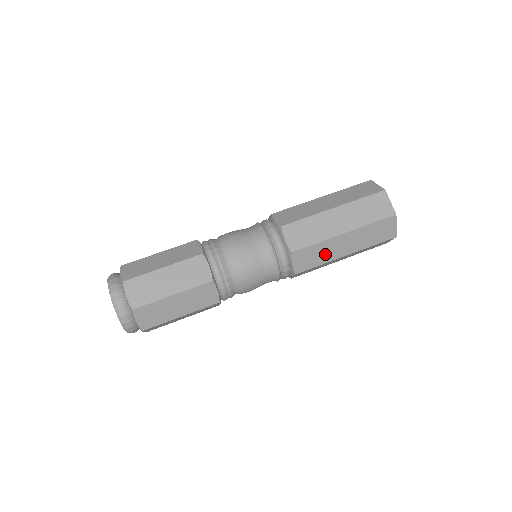
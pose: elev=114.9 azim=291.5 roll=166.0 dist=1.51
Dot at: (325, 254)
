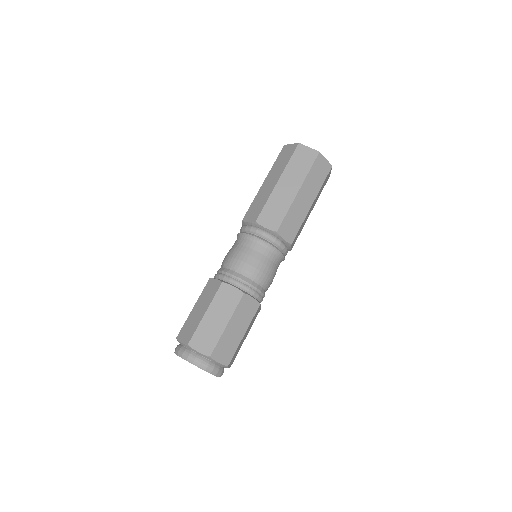
Dot at: (303, 225)
